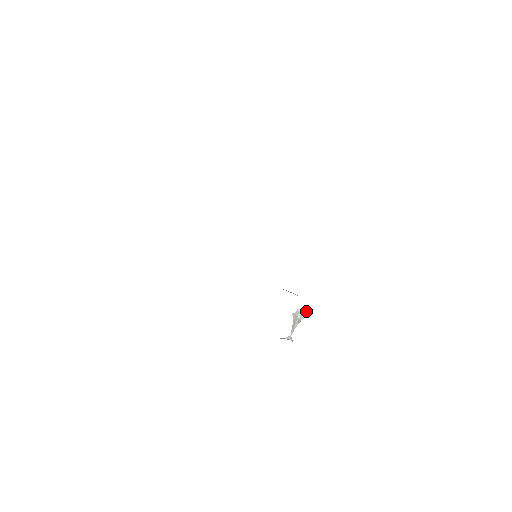
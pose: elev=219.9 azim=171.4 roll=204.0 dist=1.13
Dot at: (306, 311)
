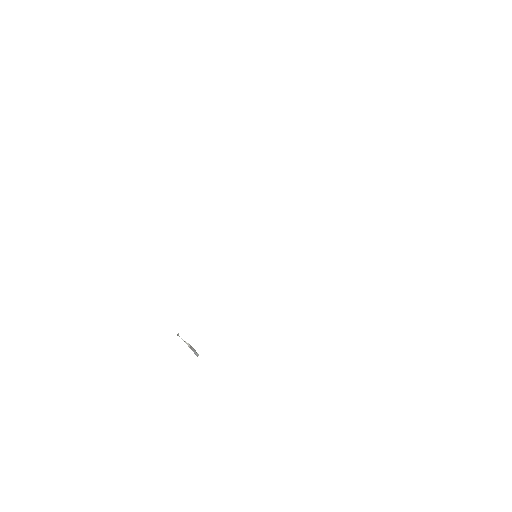
Dot at: (198, 355)
